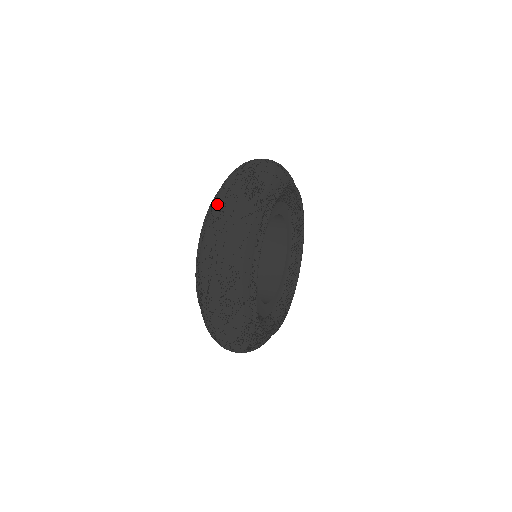
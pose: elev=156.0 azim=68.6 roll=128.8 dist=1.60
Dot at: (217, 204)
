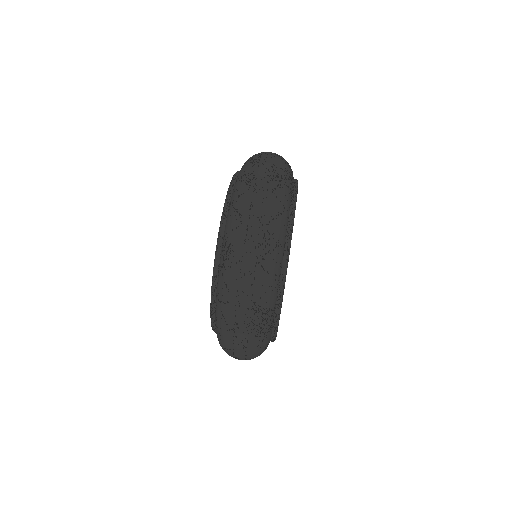
Dot at: (226, 339)
